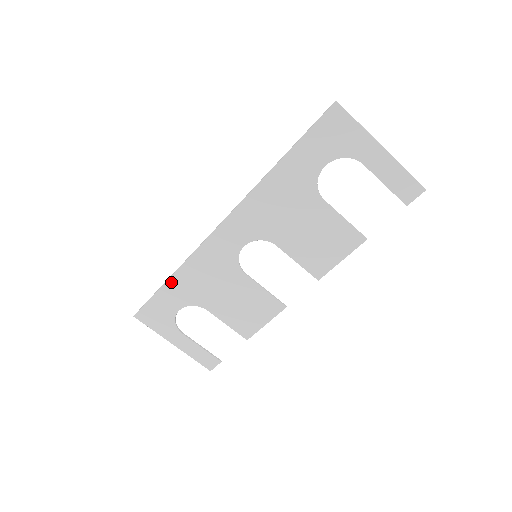
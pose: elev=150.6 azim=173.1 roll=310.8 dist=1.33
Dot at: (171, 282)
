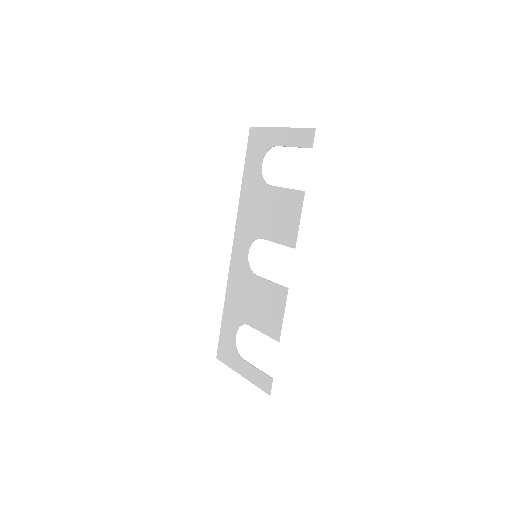
Dot at: (225, 312)
